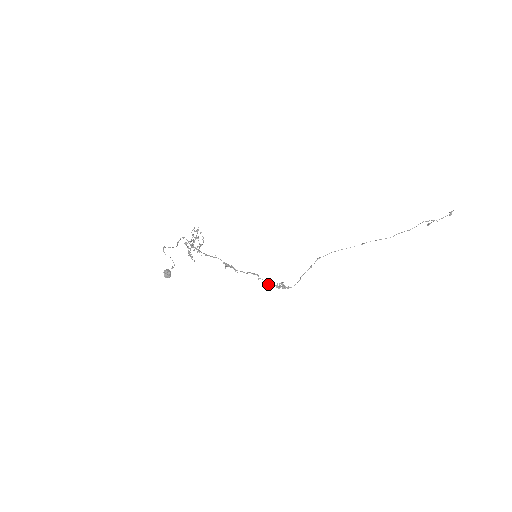
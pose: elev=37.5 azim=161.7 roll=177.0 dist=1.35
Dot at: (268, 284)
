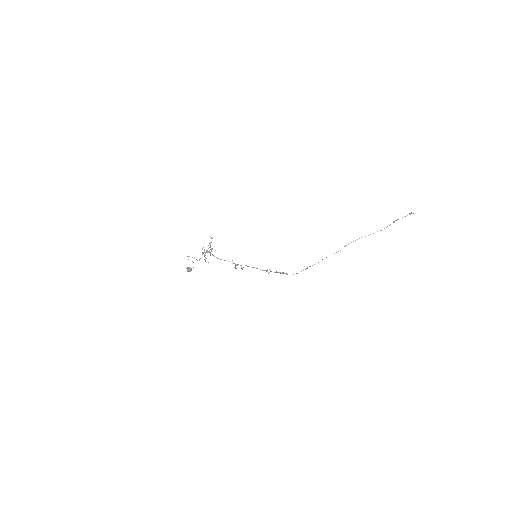
Dot at: occluded
